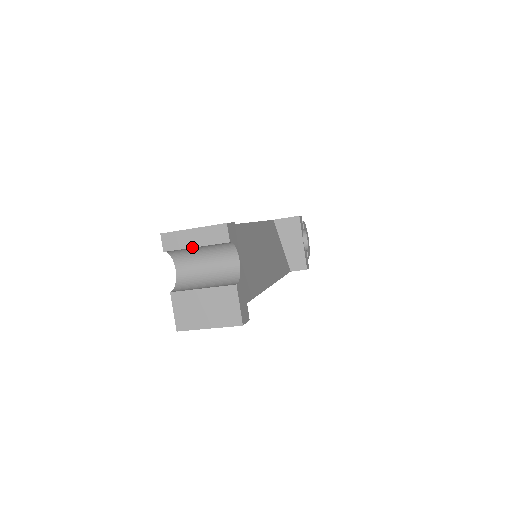
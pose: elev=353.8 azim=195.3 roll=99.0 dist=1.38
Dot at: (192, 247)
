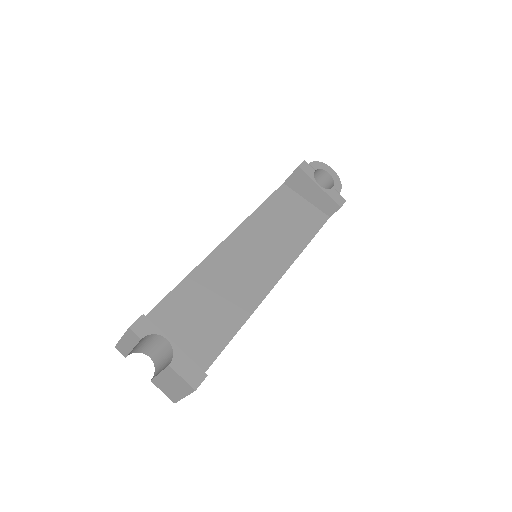
Dot at: occluded
